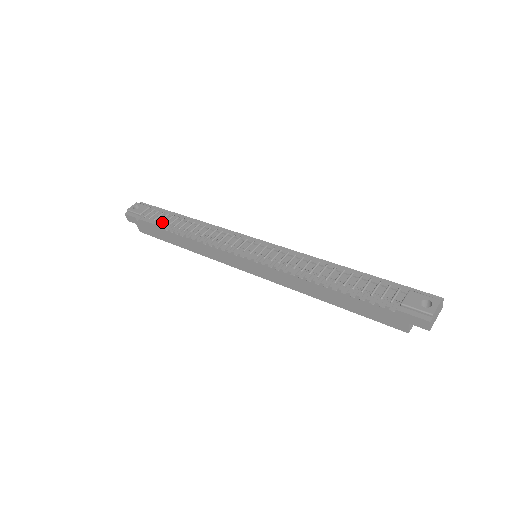
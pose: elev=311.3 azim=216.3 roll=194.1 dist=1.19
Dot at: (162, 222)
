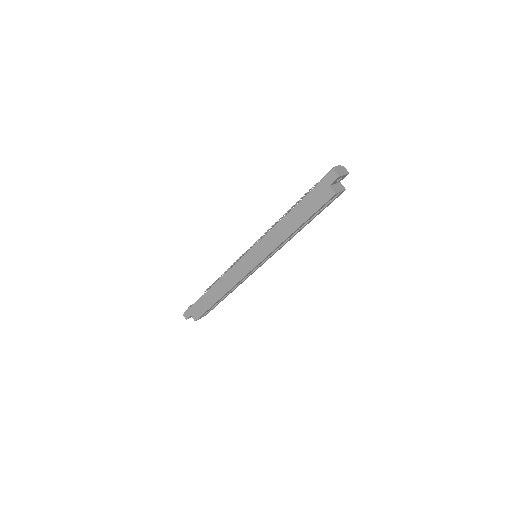
Dot at: occluded
